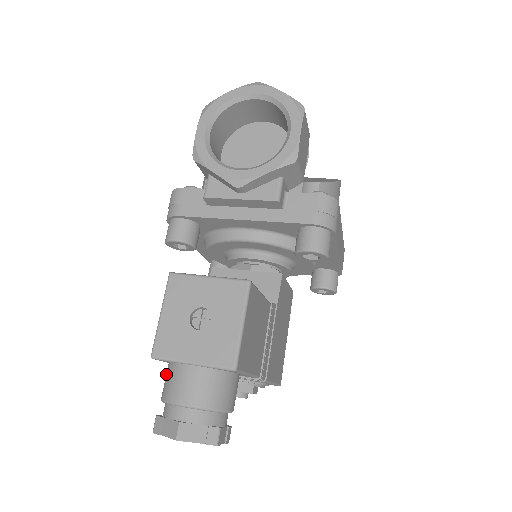
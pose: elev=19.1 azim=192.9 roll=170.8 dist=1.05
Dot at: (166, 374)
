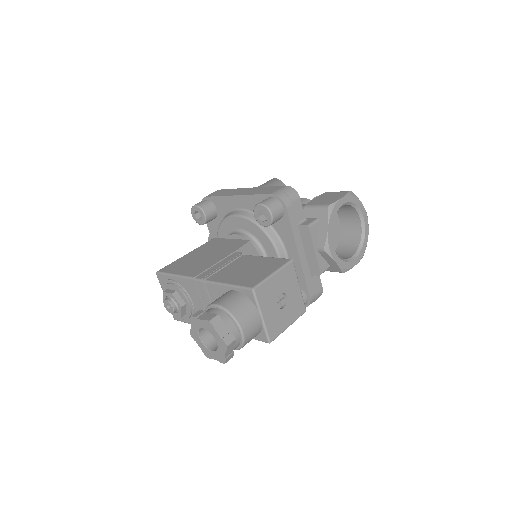
Dot at: (239, 300)
